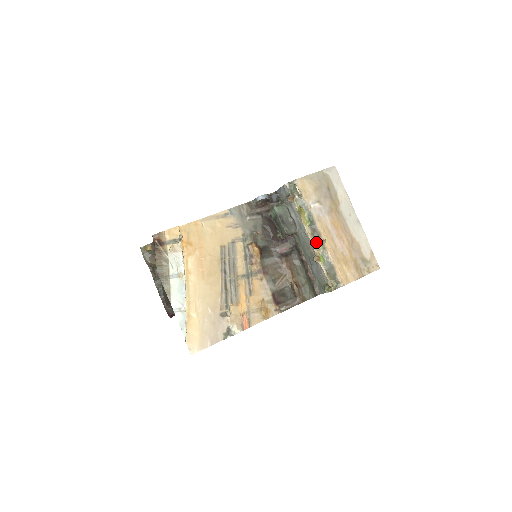
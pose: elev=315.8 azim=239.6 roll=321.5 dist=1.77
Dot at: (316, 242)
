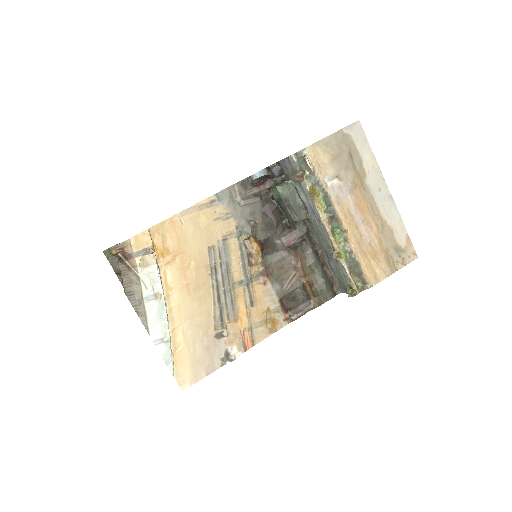
Dot at: (335, 233)
